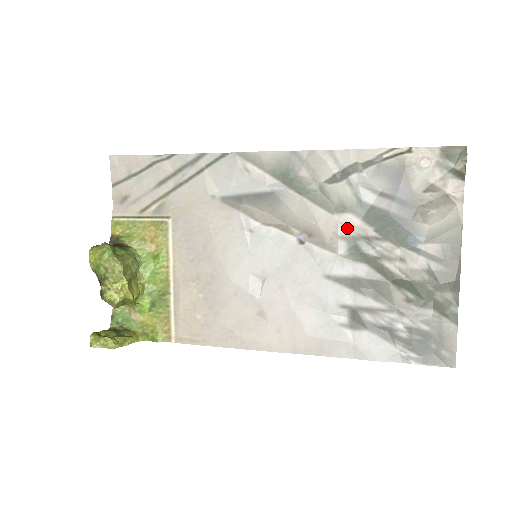
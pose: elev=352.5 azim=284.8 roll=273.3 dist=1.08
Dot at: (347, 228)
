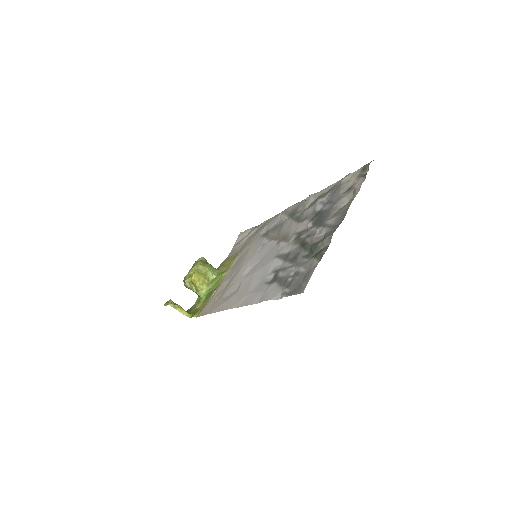
Dot at: (302, 228)
